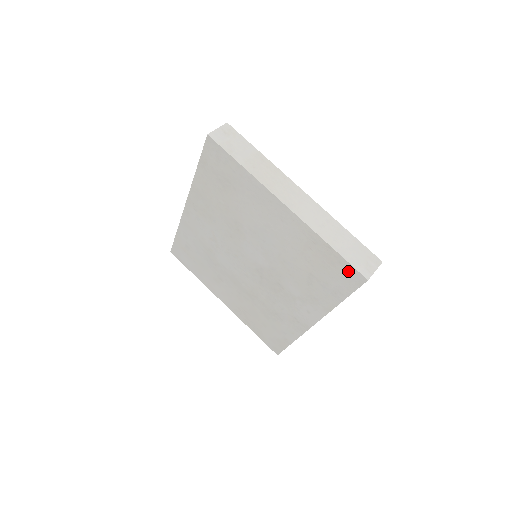
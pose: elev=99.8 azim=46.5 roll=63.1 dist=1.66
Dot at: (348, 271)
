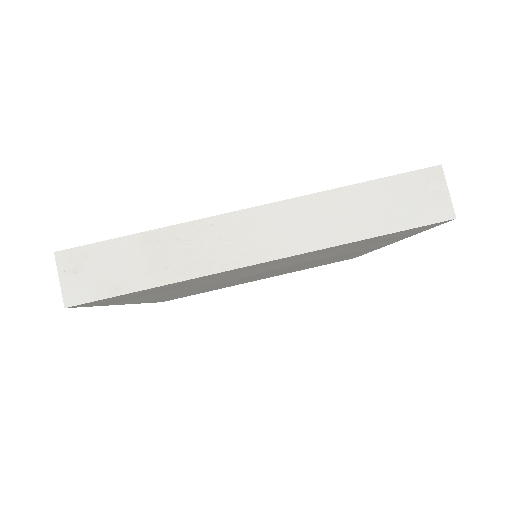
Dot at: (415, 229)
